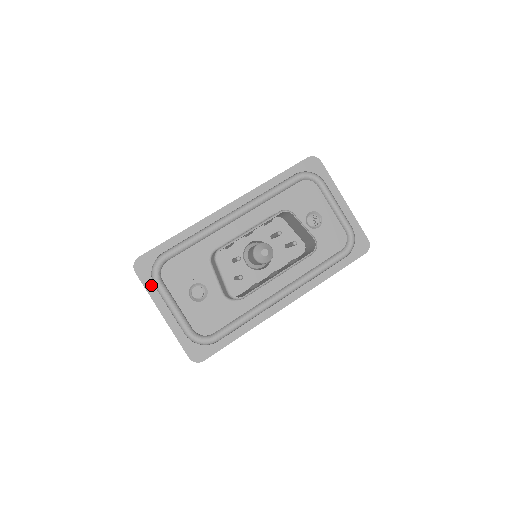
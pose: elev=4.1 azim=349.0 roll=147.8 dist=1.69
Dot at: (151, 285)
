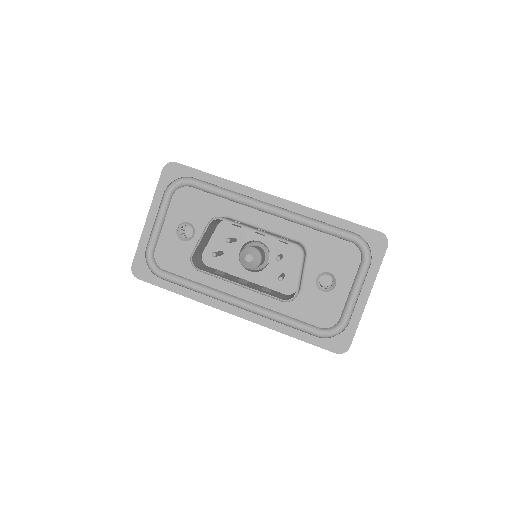
Dot at: (162, 190)
